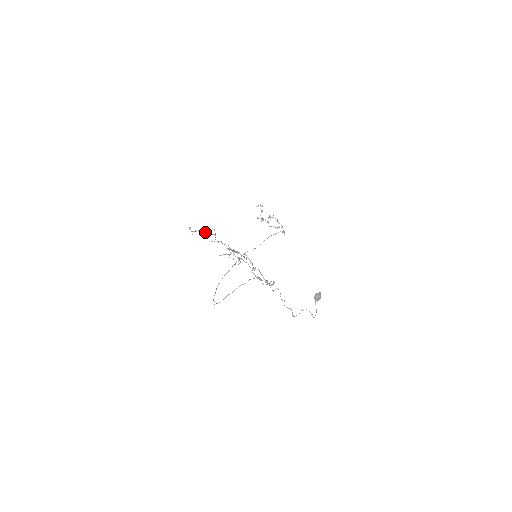
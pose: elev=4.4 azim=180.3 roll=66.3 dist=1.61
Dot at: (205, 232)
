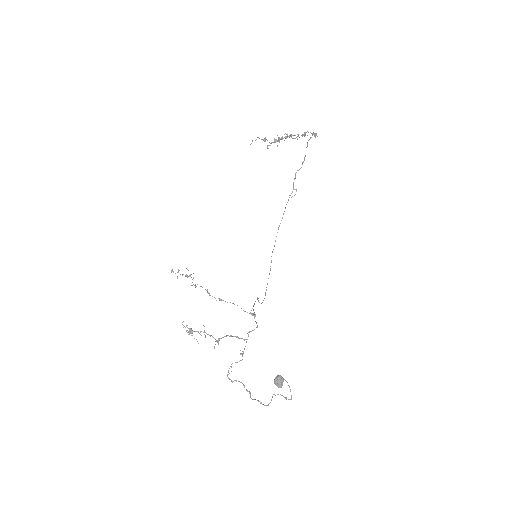
Dot at: (182, 274)
